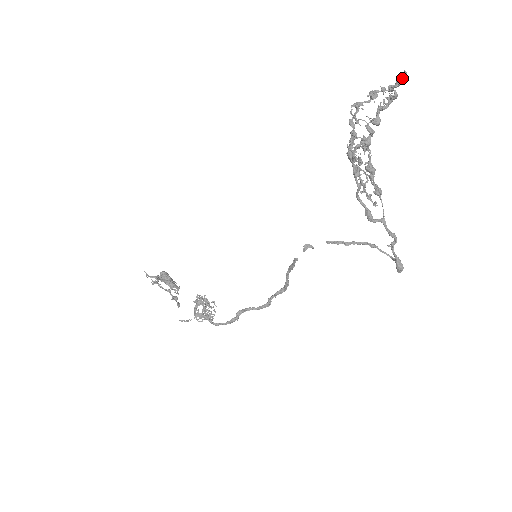
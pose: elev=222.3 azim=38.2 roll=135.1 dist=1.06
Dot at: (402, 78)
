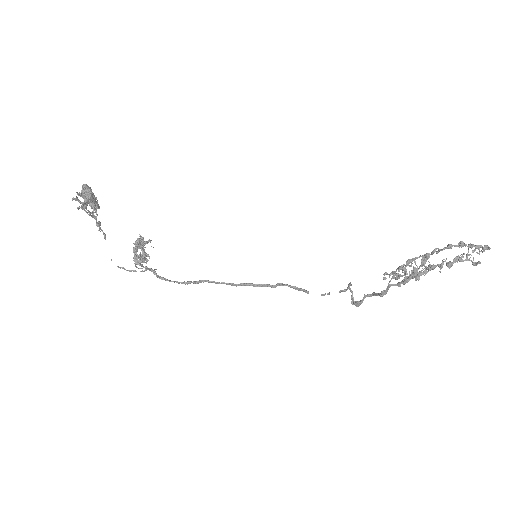
Dot at: (484, 249)
